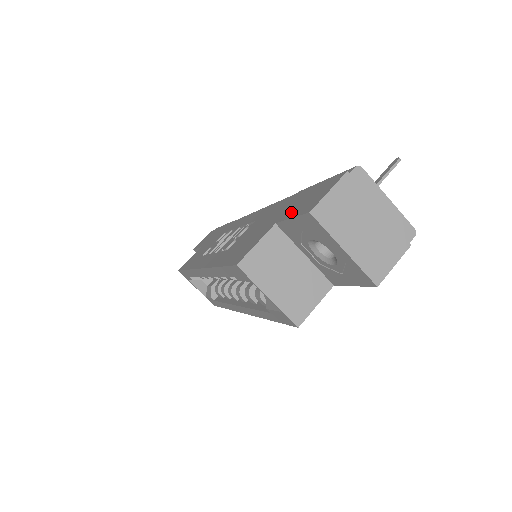
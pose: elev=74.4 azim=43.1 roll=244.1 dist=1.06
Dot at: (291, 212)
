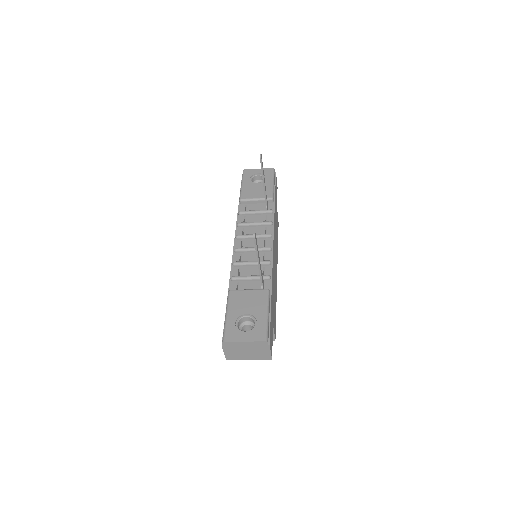
Dot at: occluded
